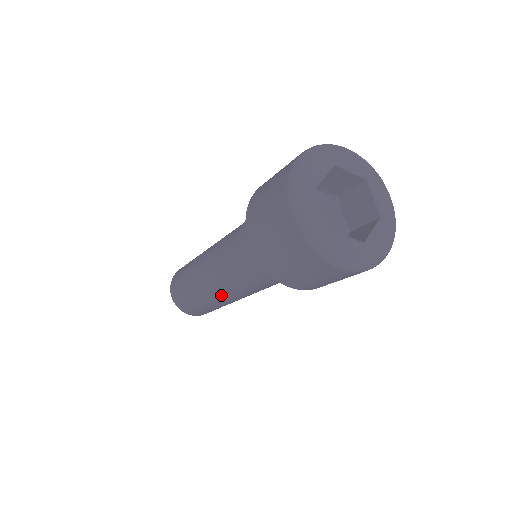
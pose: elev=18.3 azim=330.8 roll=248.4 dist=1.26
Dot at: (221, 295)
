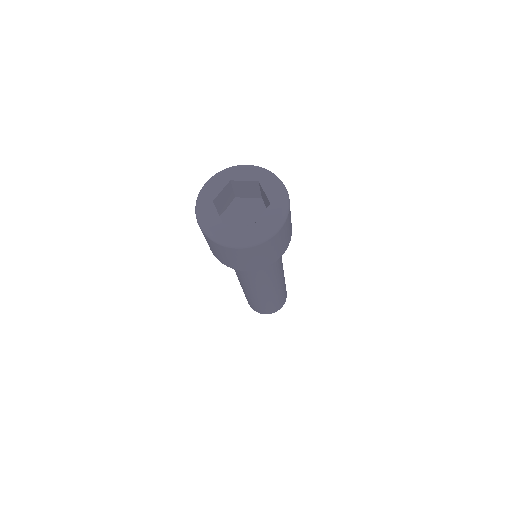
Dot at: (251, 291)
